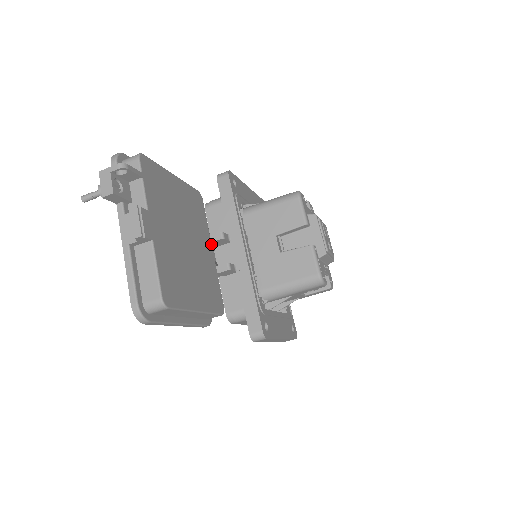
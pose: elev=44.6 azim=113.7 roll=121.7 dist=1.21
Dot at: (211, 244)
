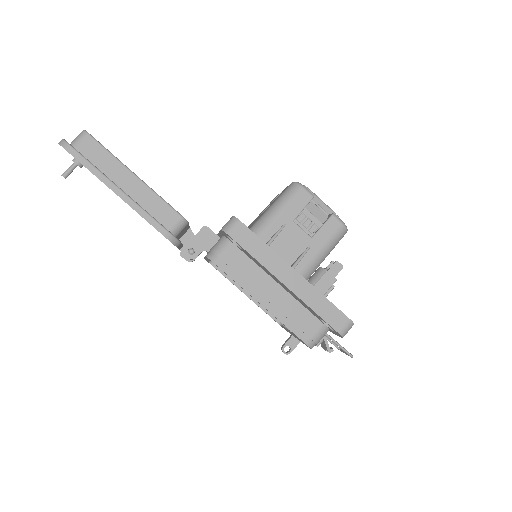
Dot at: occluded
